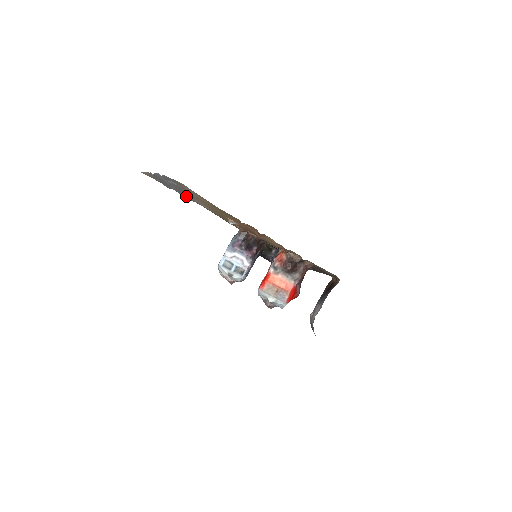
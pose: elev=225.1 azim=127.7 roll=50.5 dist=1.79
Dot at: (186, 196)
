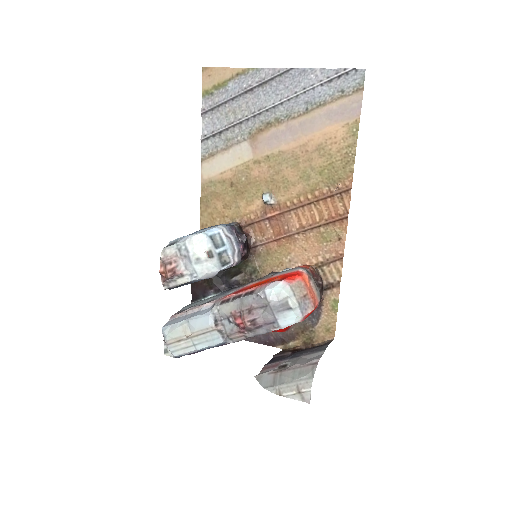
Dot at: (216, 138)
